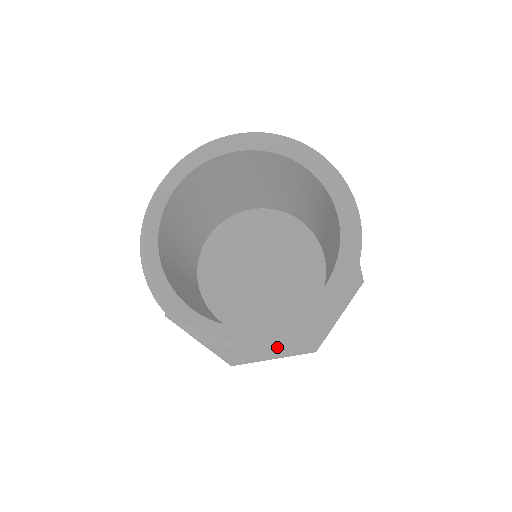
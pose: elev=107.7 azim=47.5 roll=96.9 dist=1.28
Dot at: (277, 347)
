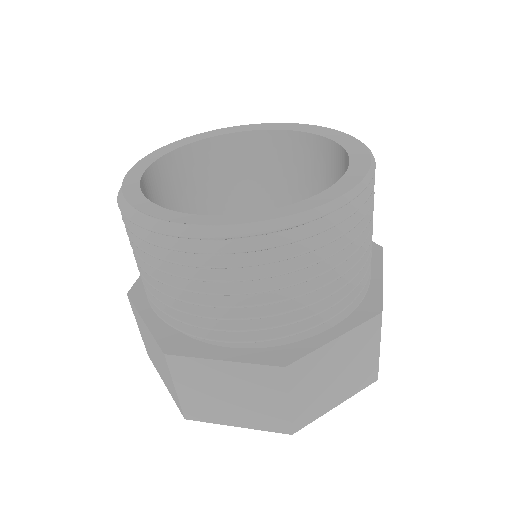
Dot at: (334, 267)
